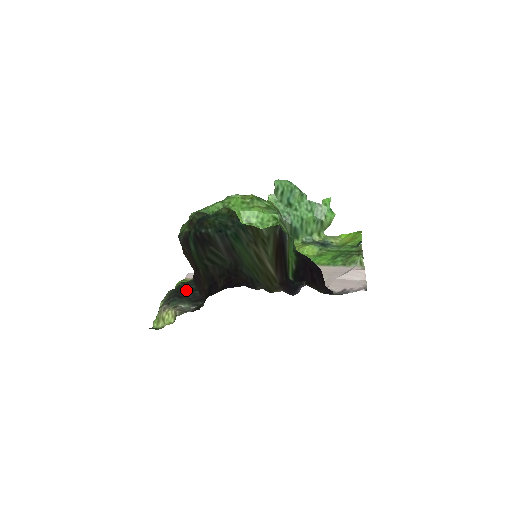
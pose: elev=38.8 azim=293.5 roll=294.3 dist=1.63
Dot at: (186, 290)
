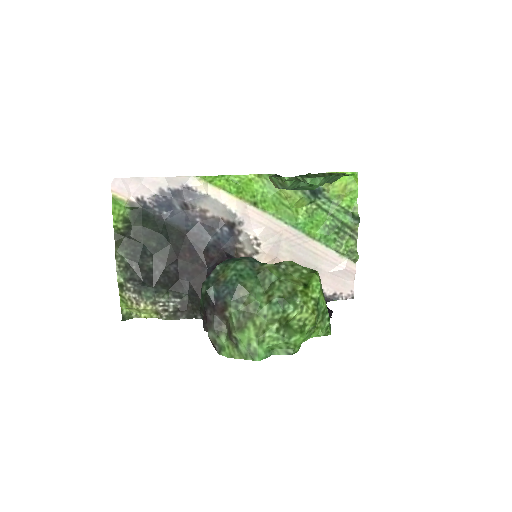
Dot at: (147, 257)
